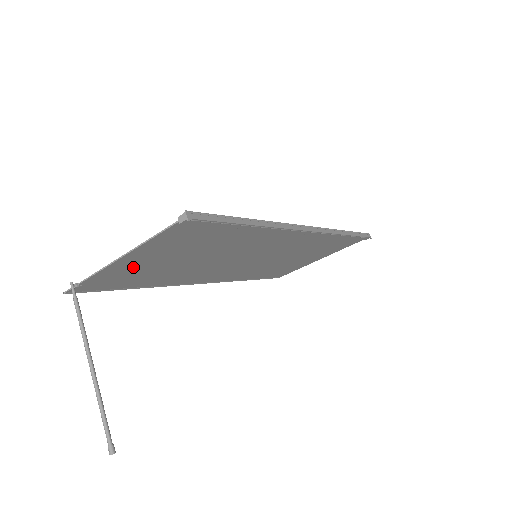
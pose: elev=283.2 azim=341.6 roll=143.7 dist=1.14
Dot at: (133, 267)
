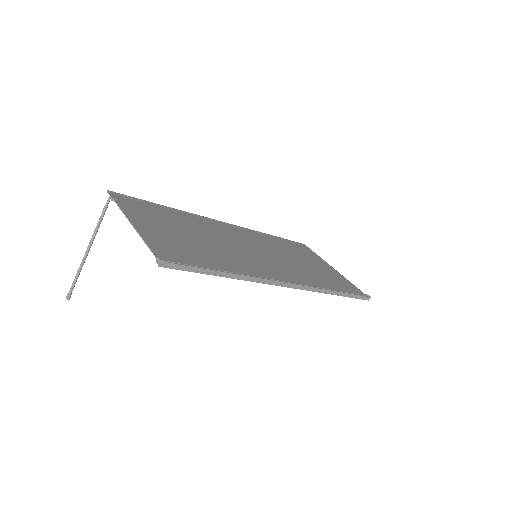
Dot at: (149, 221)
